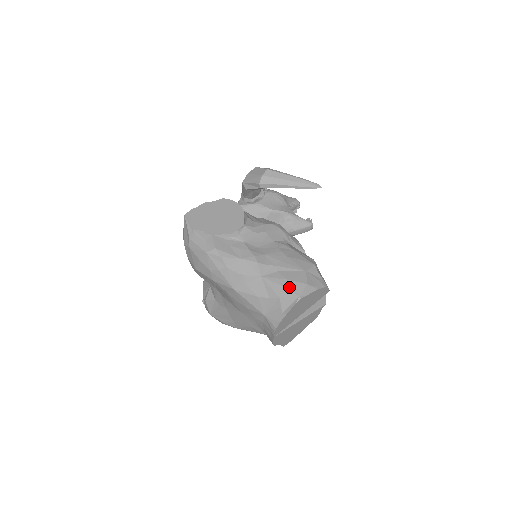
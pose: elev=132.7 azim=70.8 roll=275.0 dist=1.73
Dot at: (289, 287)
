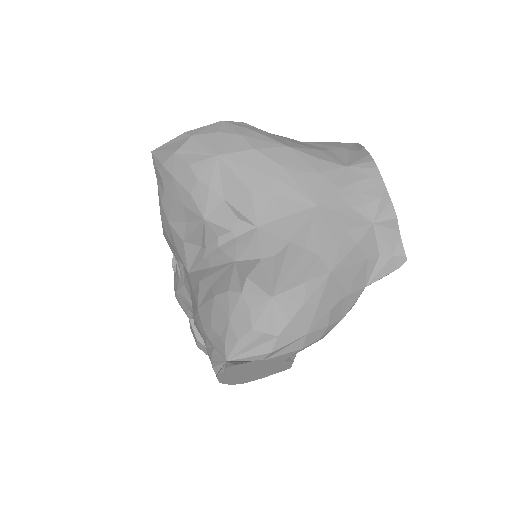
Dot at: occluded
